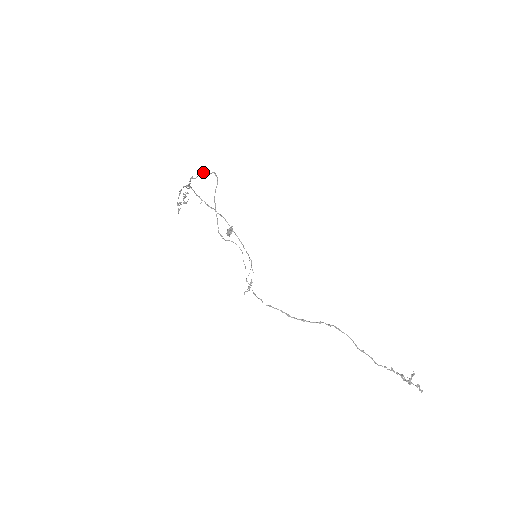
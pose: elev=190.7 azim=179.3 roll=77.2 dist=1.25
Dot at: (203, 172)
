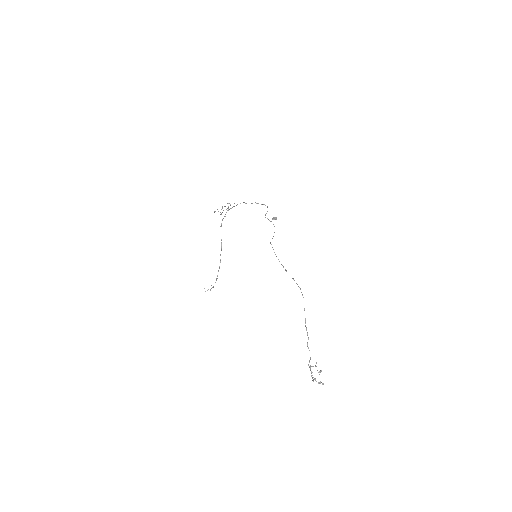
Dot at: (256, 203)
